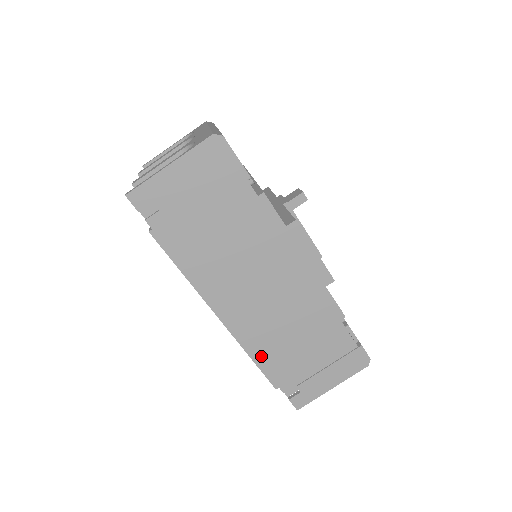
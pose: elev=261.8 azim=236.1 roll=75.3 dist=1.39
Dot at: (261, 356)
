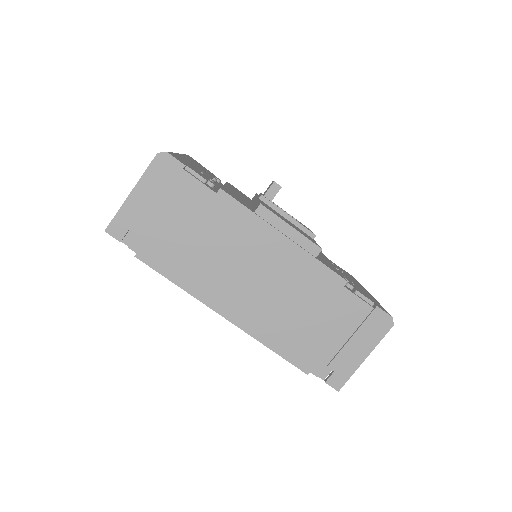
Dot at: (279, 344)
